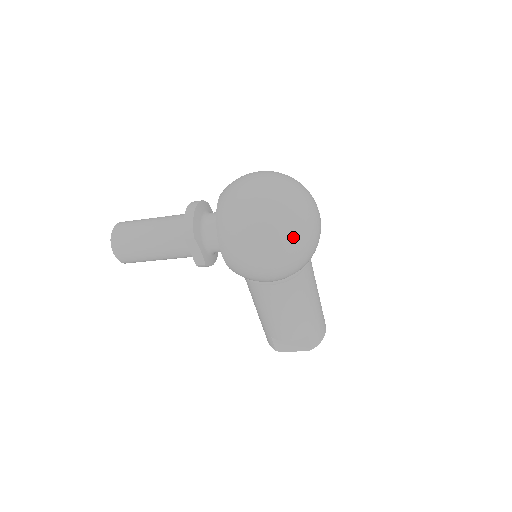
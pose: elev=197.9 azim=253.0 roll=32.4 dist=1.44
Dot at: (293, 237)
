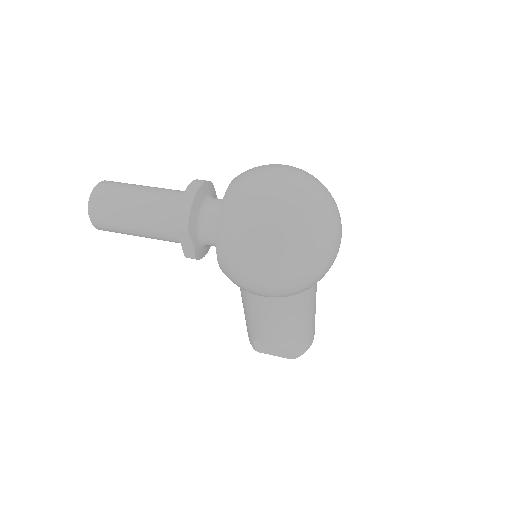
Dot at: (306, 263)
